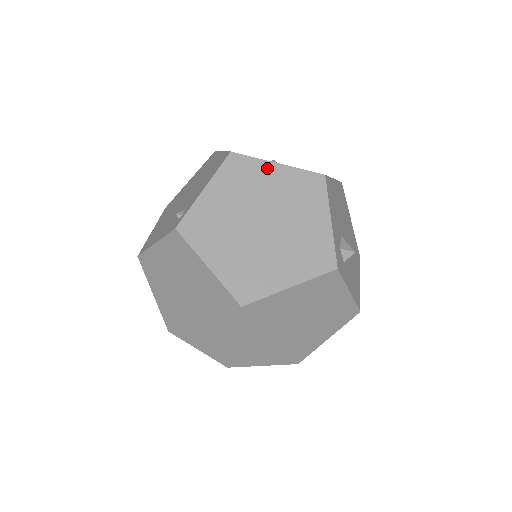
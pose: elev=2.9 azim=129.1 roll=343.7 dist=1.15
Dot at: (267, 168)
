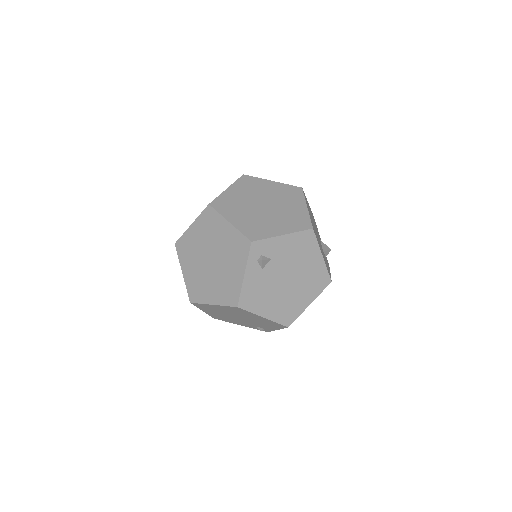
Dot at: (305, 308)
